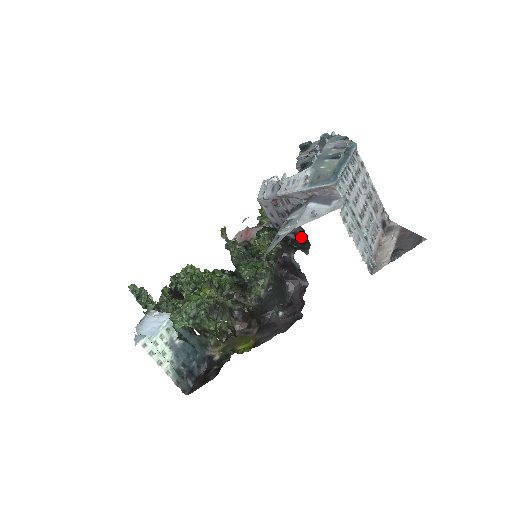
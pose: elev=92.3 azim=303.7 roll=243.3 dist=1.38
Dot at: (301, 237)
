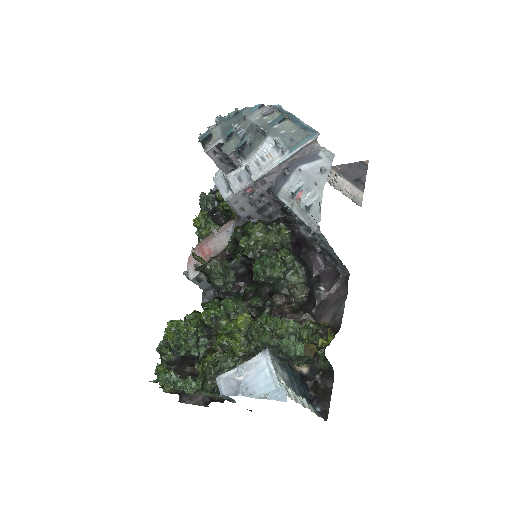
Dot at: (276, 216)
